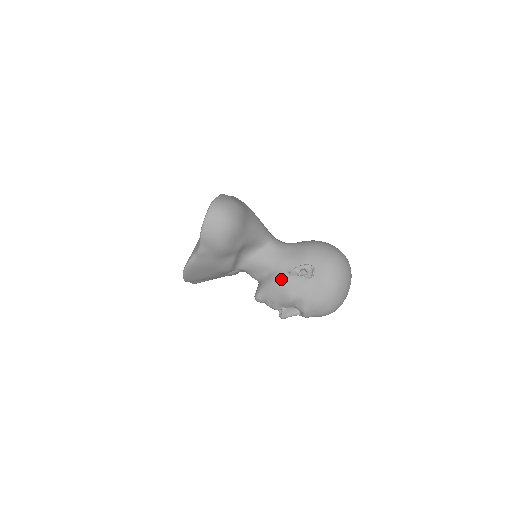
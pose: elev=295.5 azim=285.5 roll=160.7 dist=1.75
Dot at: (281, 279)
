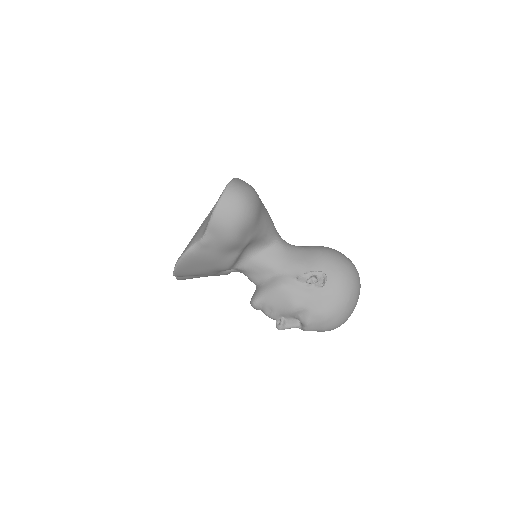
Dot at: (287, 284)
